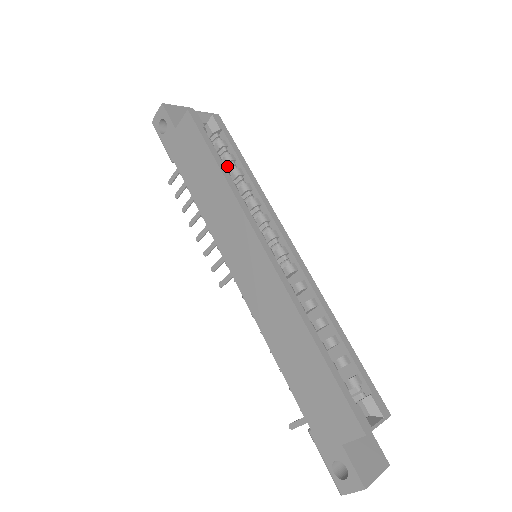
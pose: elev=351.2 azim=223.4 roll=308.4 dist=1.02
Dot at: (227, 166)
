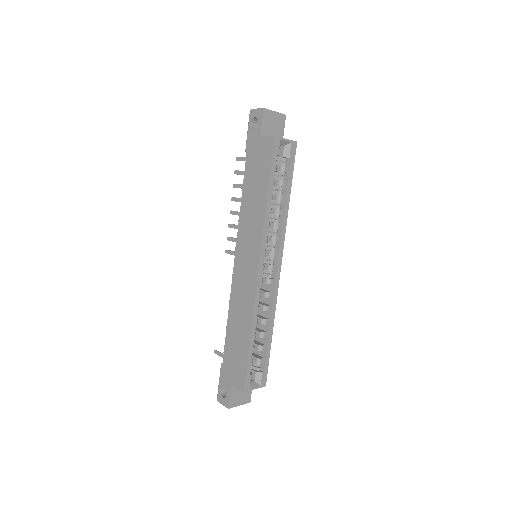
Dot at: (277, 187)
